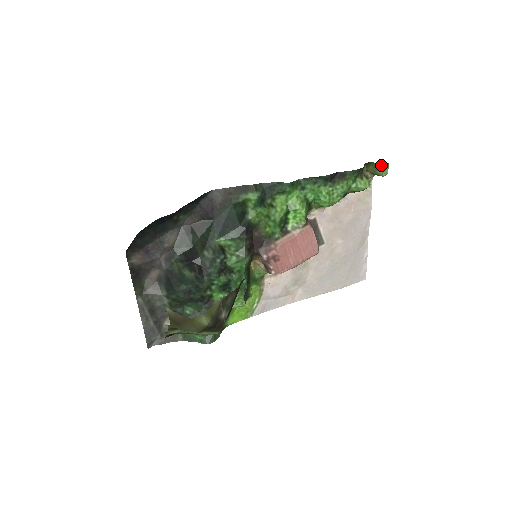
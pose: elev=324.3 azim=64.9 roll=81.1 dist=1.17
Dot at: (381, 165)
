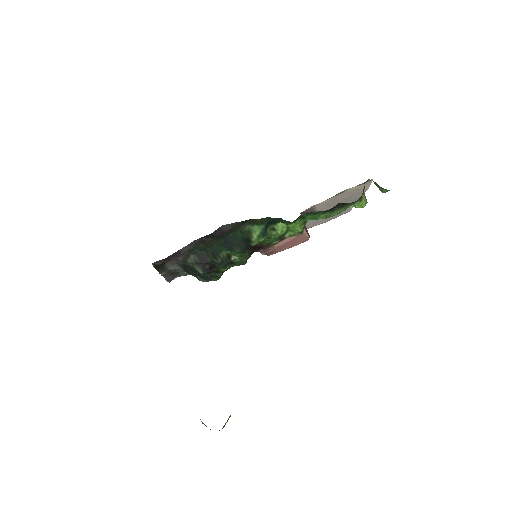
Dot at: (383, 189)
